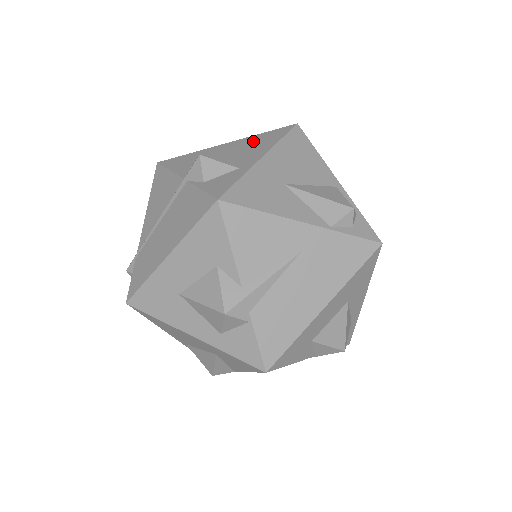
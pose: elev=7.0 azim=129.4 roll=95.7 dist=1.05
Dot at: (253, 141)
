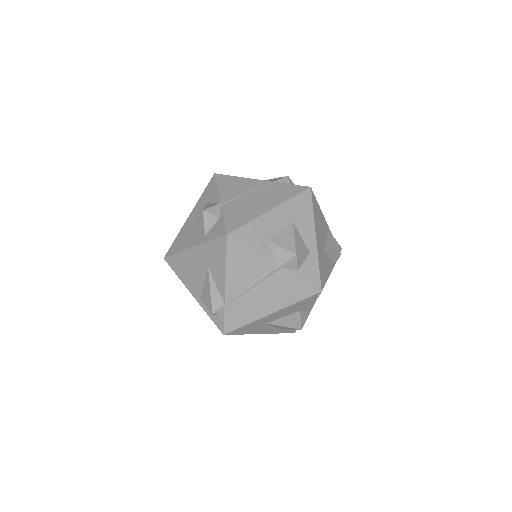
Dot at: (294, 211)
